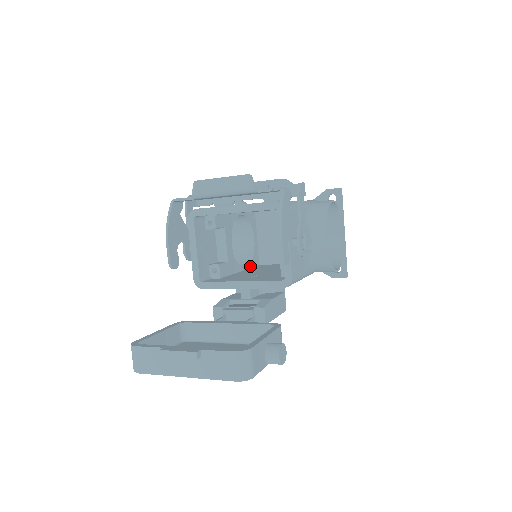
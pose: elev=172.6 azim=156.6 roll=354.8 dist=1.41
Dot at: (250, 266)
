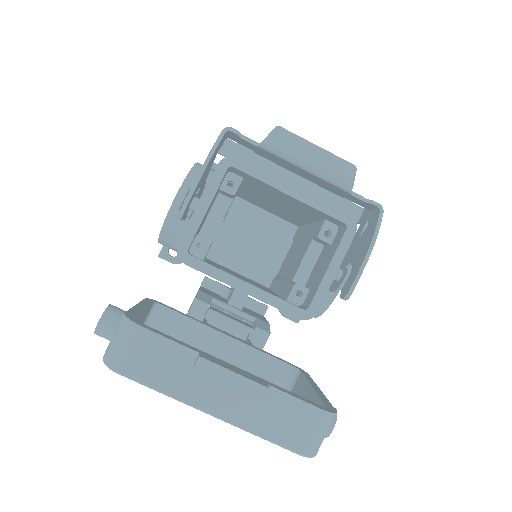
Dot at: occluded
